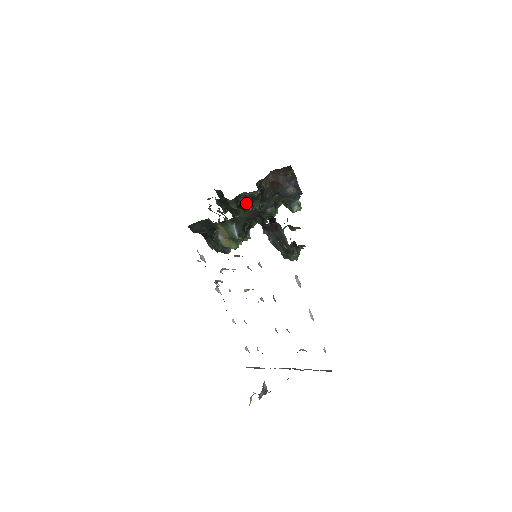
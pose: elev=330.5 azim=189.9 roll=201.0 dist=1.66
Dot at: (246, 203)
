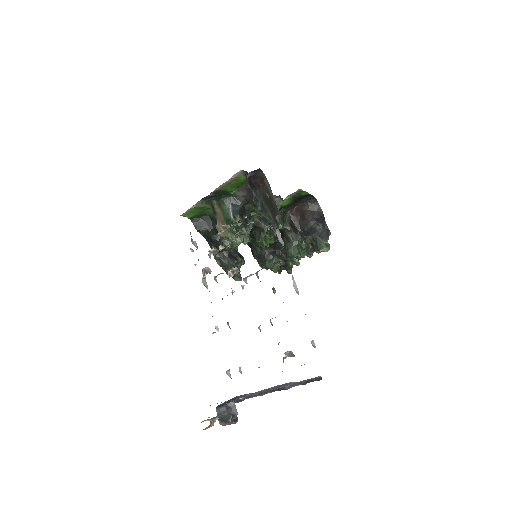
Dot at: (262, 222)
